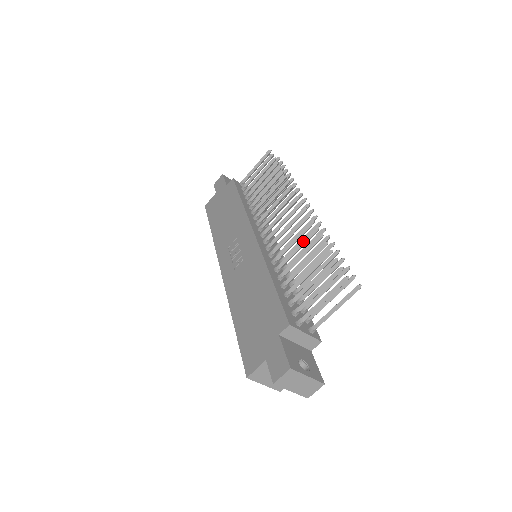
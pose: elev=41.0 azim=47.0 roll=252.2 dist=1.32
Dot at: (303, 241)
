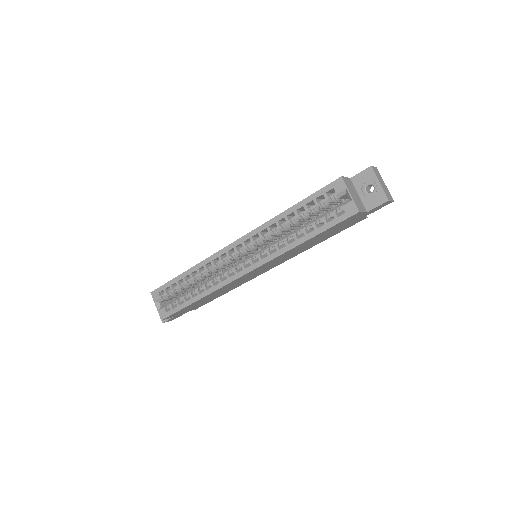
Dot at: occluded
